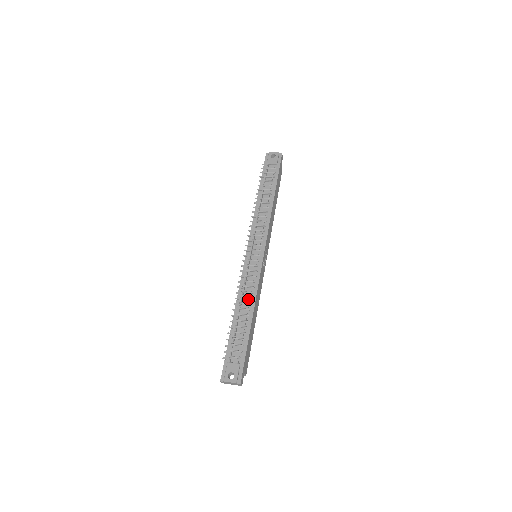
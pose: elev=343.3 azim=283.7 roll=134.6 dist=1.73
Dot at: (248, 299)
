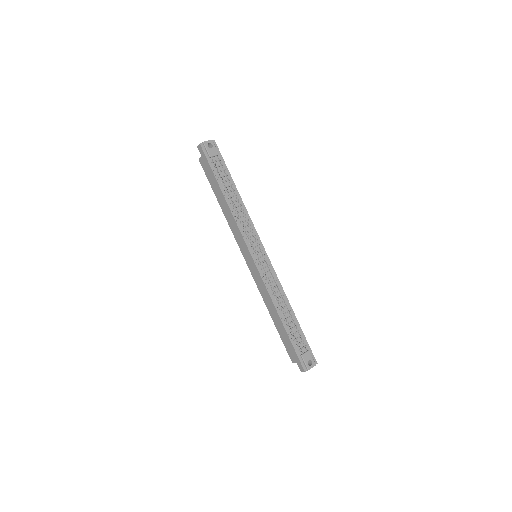
Dot at: (281, 298)
